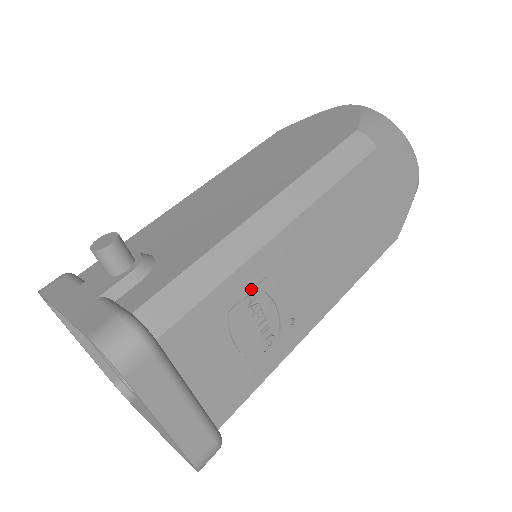
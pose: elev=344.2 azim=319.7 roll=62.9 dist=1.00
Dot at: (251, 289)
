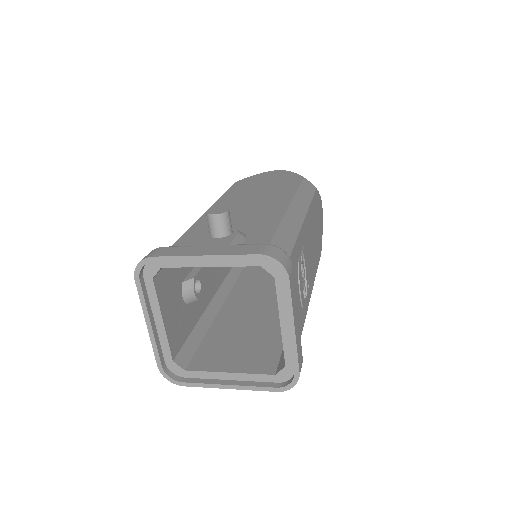
Dot at: (301, 252)
